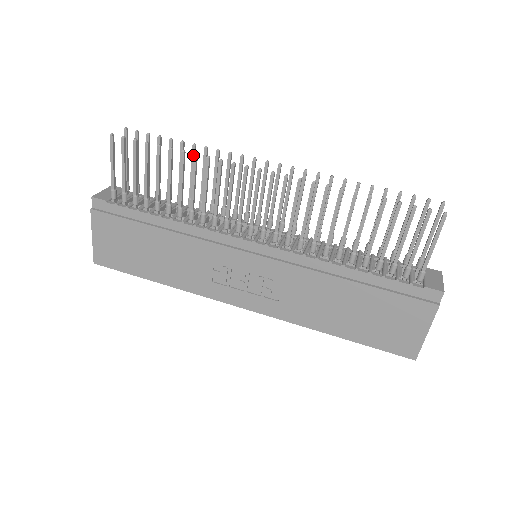
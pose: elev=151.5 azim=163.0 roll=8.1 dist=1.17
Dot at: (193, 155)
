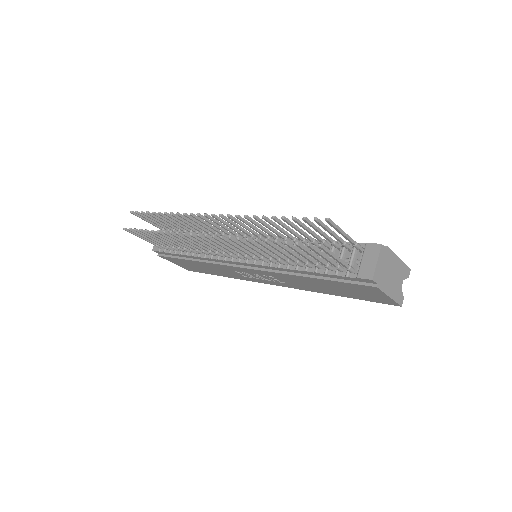
Dot at: occluded
